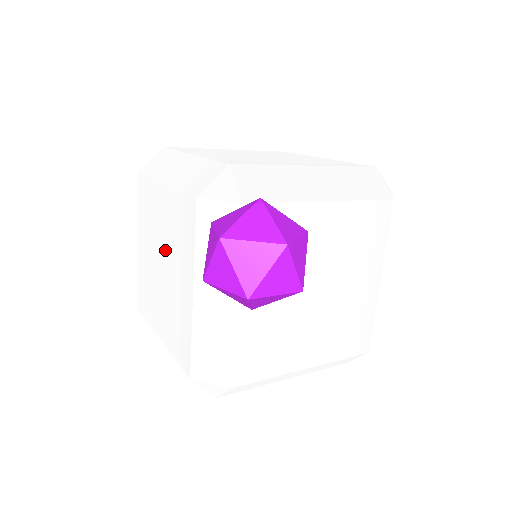
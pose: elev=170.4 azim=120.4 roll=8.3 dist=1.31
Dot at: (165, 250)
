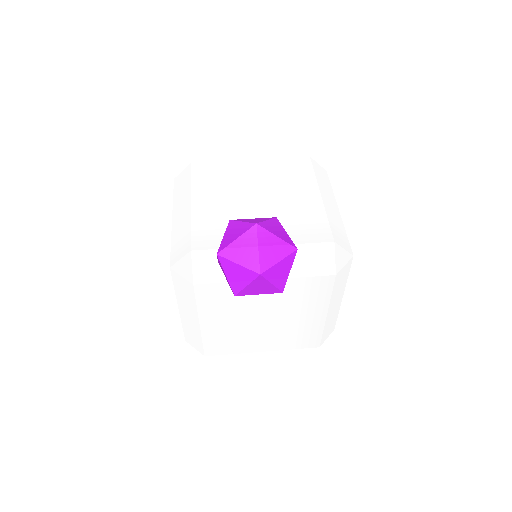
Dot at: occluded
